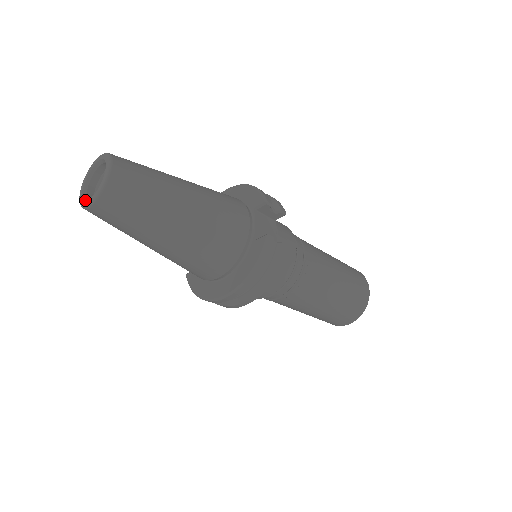
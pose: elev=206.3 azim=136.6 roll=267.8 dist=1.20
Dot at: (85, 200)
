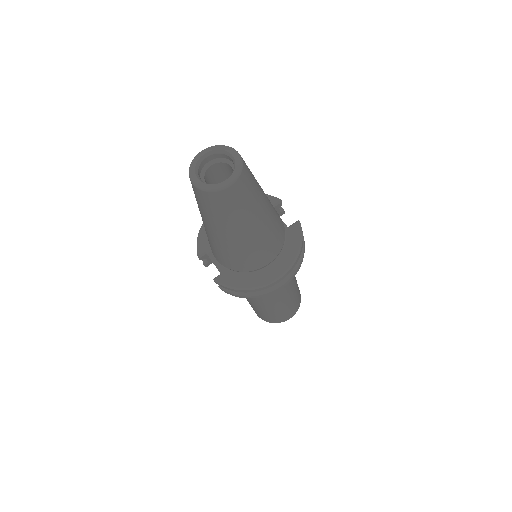
Dot at: (215, 184)
